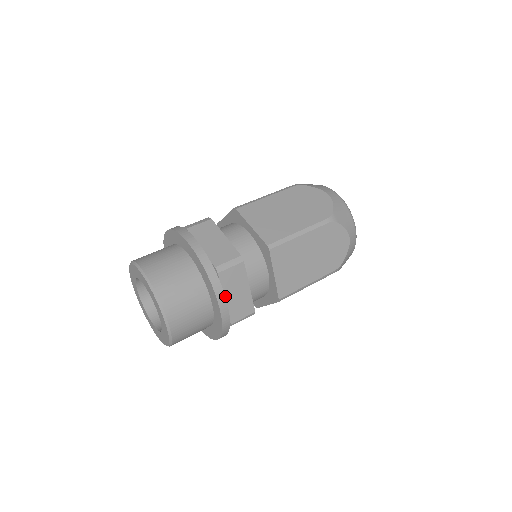
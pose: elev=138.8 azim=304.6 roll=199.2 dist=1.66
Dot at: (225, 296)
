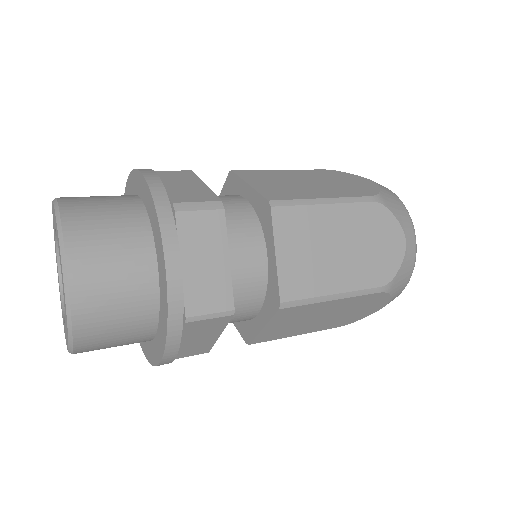
Dot at: (182, 259)
